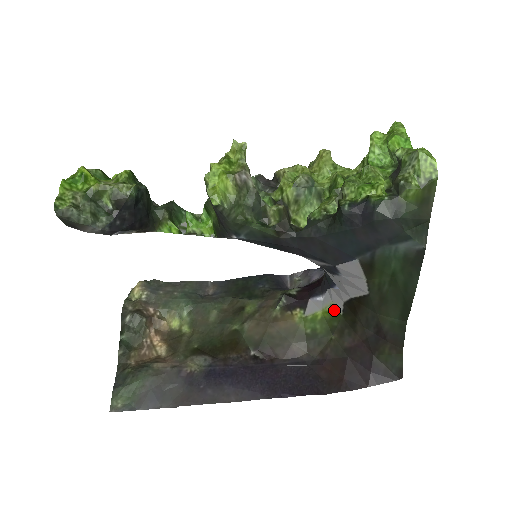
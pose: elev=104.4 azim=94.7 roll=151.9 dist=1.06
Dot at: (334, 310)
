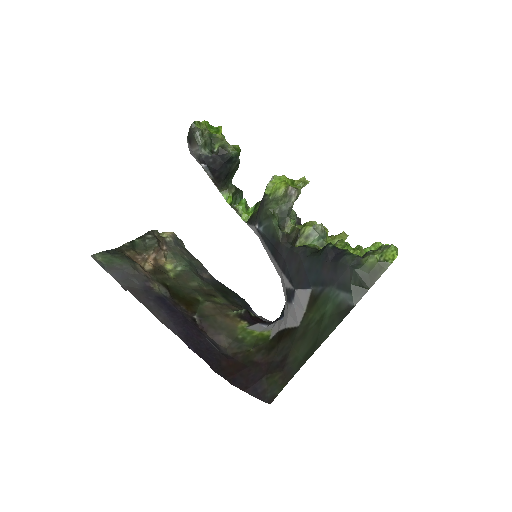
Dot at: (268, 335)
